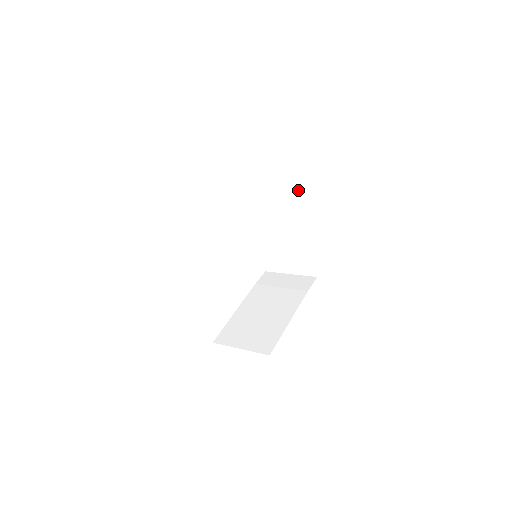
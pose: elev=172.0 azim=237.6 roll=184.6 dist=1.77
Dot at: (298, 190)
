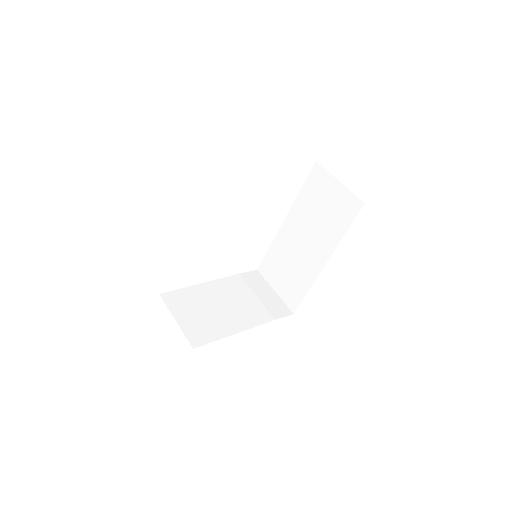
Dot at: (341, 232)
